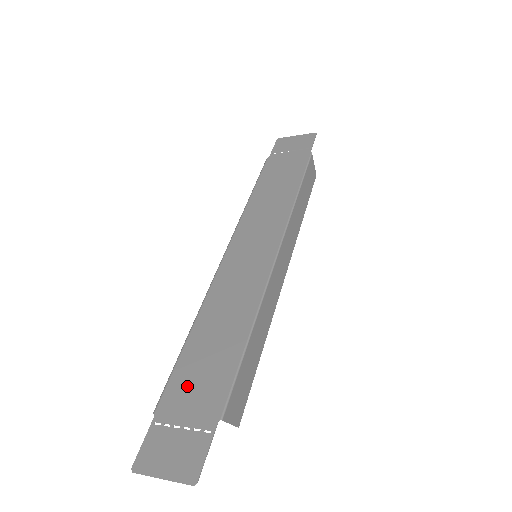
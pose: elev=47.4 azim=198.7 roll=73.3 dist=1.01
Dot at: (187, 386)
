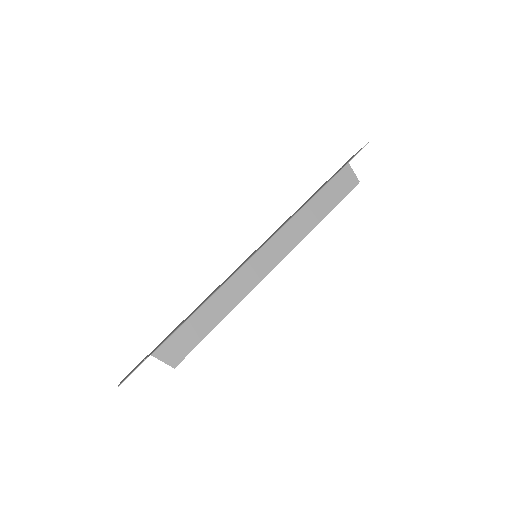
Dot at: occluded
